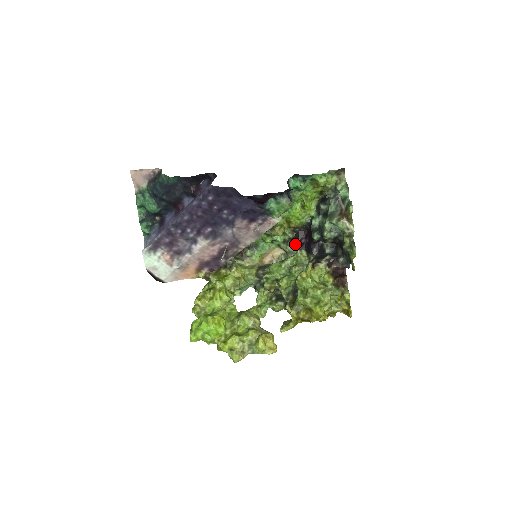
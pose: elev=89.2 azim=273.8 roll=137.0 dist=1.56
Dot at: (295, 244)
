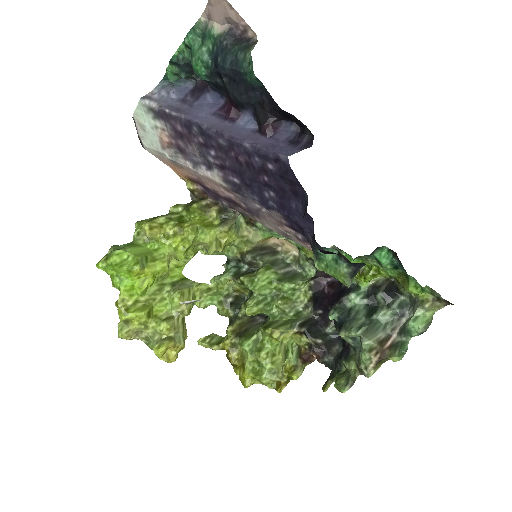
Dot at: (315, 267)
